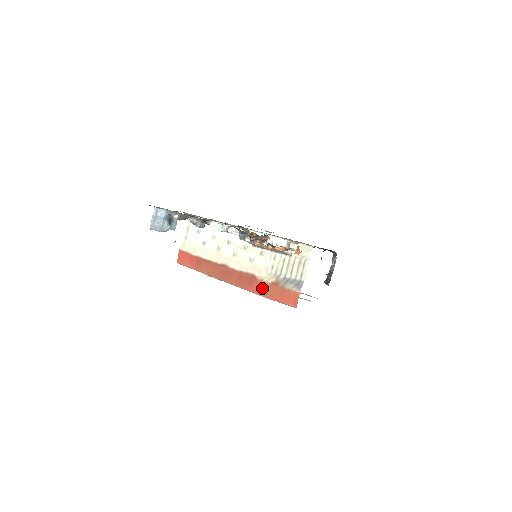
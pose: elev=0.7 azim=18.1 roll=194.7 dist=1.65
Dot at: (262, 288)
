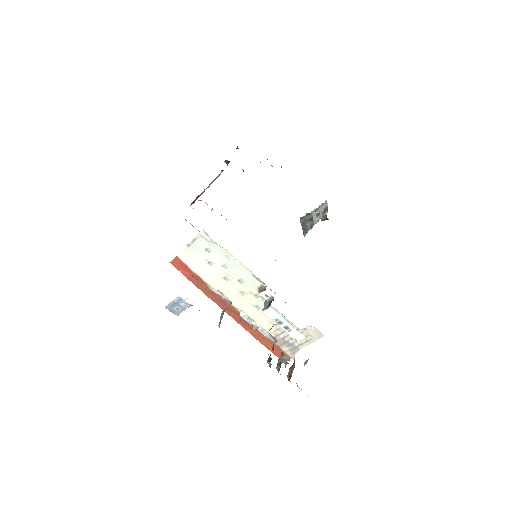
Dot at: (258, 335)
